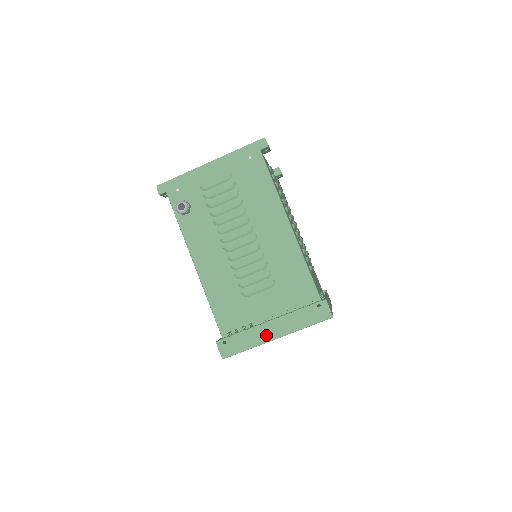
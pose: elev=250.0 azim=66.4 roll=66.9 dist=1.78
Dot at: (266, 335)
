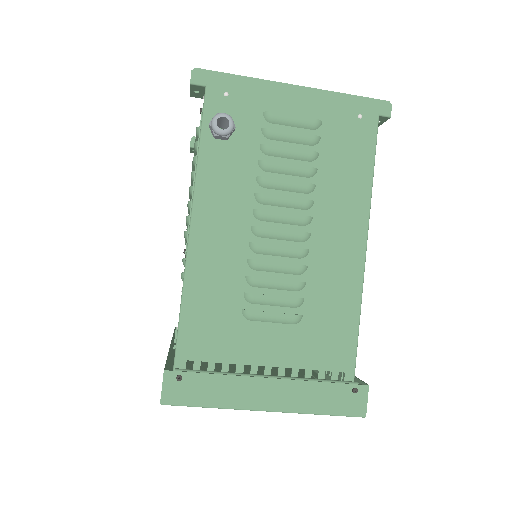
Dot at: (253, 398)
